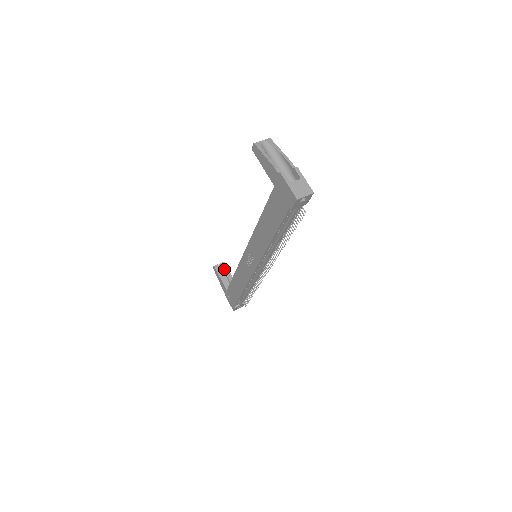
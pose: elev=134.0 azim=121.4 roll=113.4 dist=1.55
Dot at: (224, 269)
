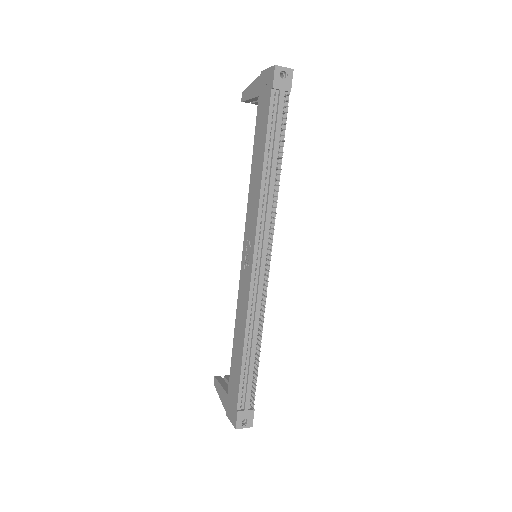
Dot at: (228, 379)
